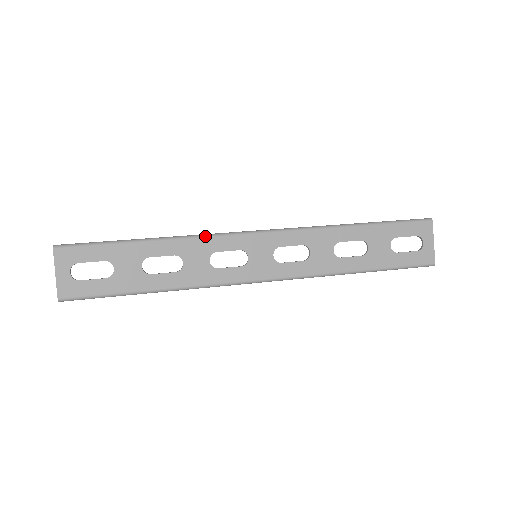
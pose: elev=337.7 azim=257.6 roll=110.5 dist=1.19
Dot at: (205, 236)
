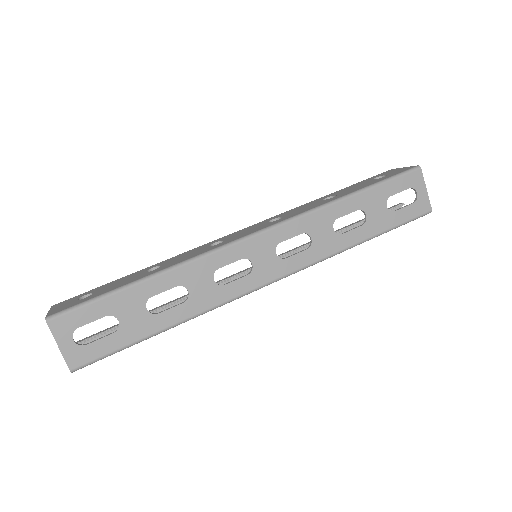
Dot at: (202, 256)
